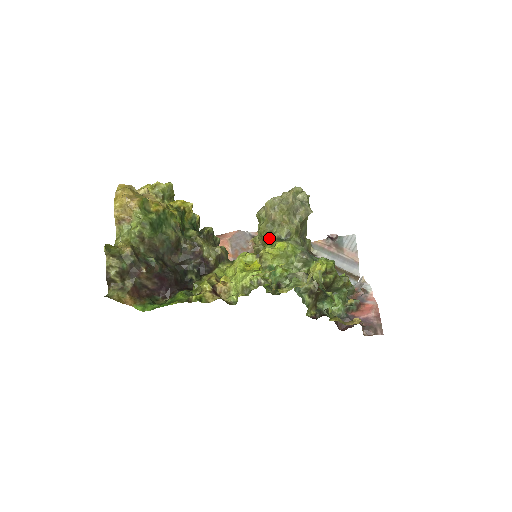
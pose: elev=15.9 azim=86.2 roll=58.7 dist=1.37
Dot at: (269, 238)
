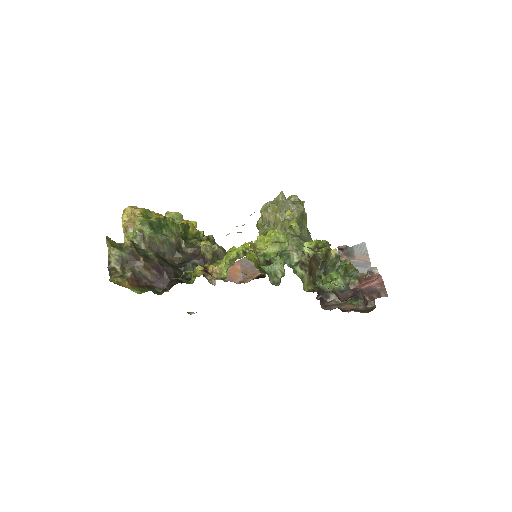
Dot at: occluded
